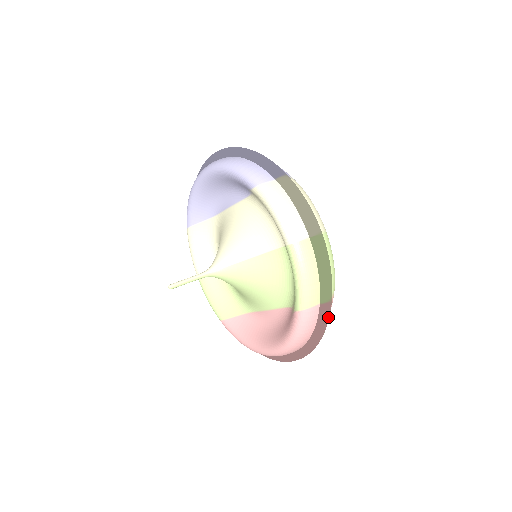
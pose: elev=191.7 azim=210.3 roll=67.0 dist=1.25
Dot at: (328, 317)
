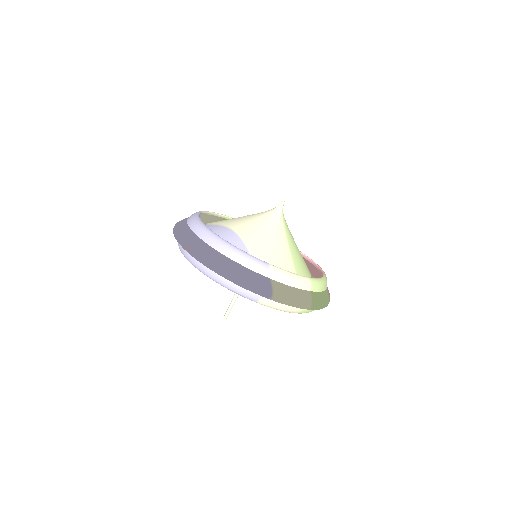
Dot at: occluded
